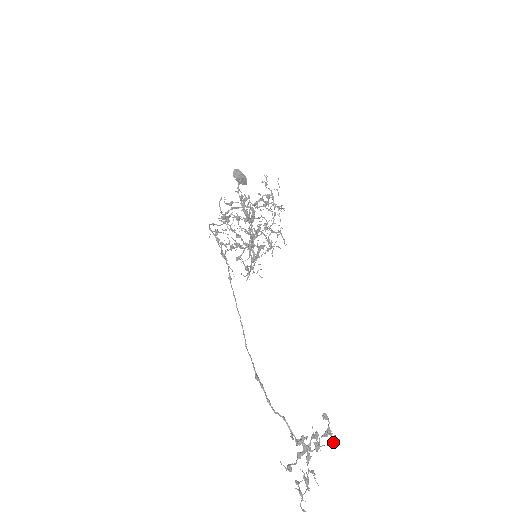
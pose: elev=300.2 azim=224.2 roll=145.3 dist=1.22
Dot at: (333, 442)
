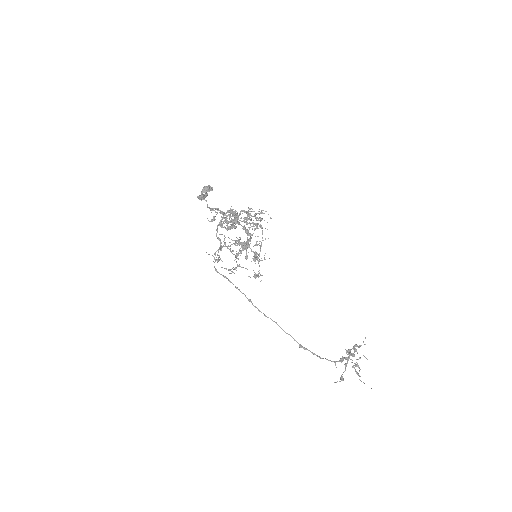
Dot at: occluded
